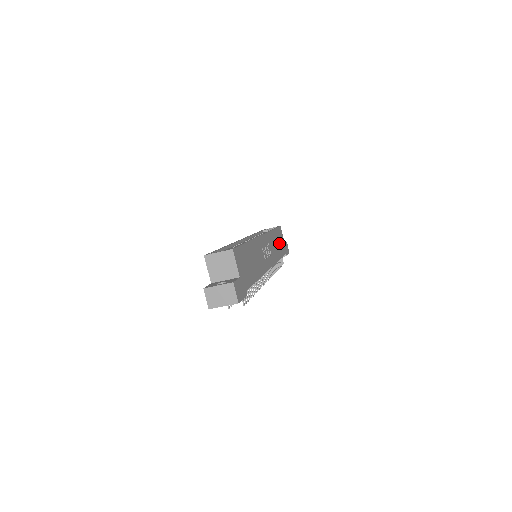
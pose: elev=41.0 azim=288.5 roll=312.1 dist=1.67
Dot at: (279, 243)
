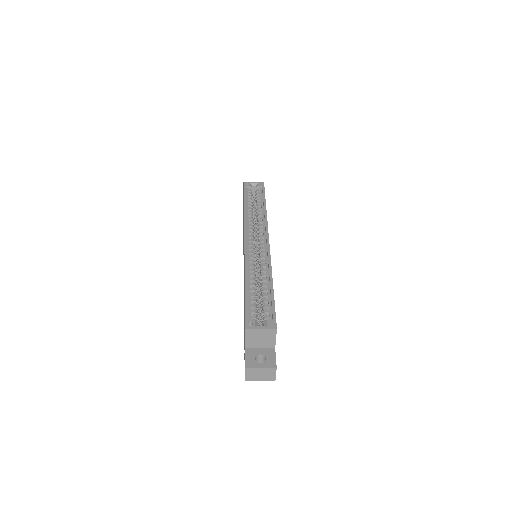
Dot at: occluded
